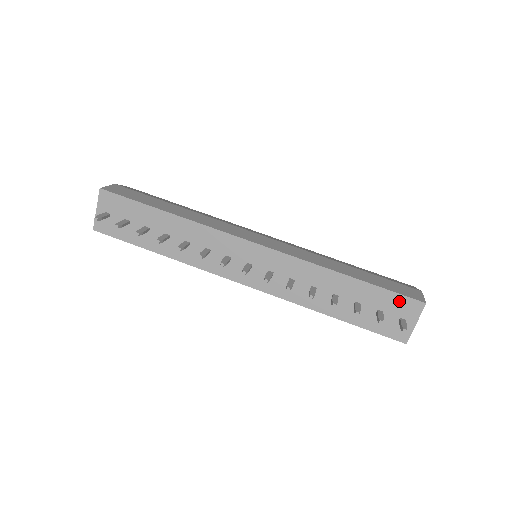
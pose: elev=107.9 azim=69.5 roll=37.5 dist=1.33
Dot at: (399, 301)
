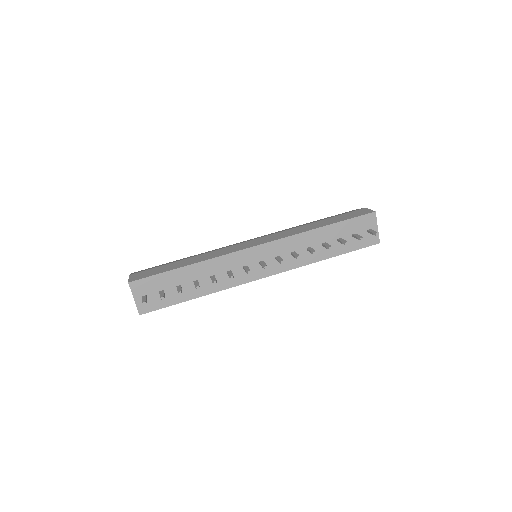
Dot at: (361, 221)
